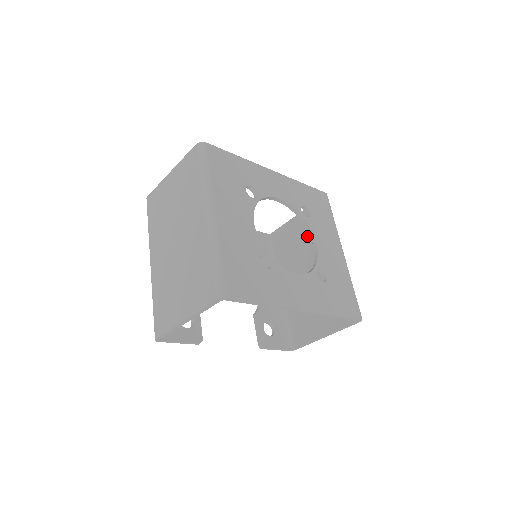
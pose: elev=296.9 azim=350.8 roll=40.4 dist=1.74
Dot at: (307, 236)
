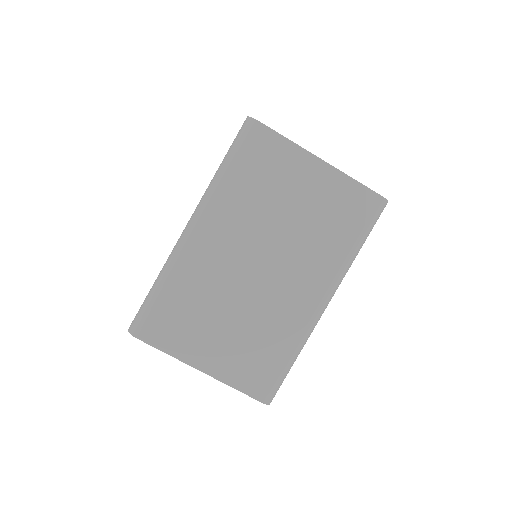
Dot at: occluded
